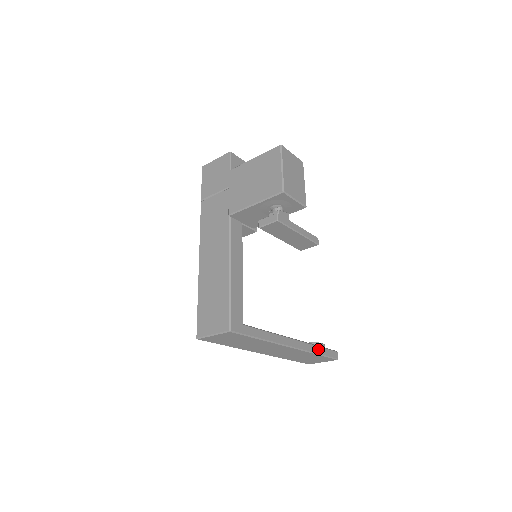
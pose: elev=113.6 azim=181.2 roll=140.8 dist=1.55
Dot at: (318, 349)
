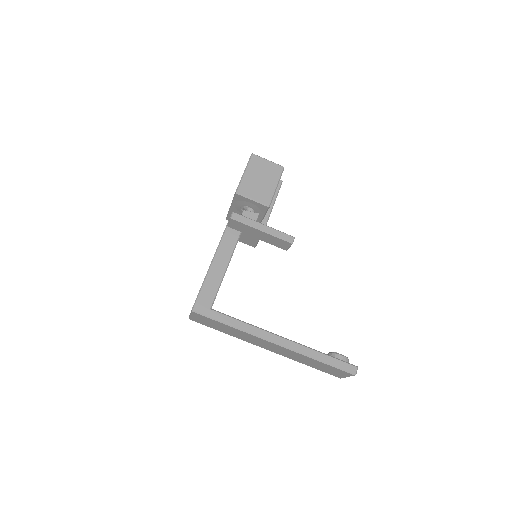
Dot at: (320, 355)
